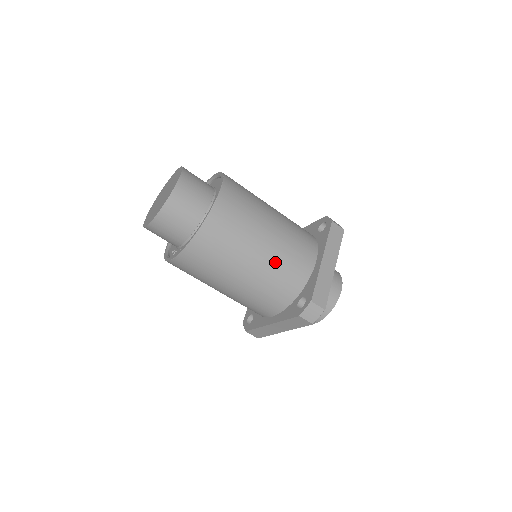
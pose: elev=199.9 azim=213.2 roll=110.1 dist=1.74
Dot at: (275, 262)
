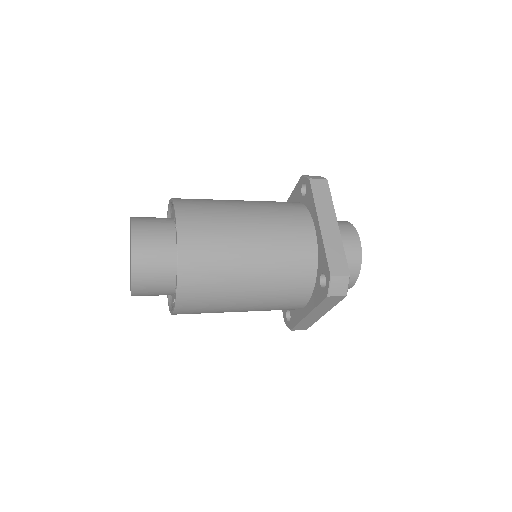
Dot at: (273, 257)
